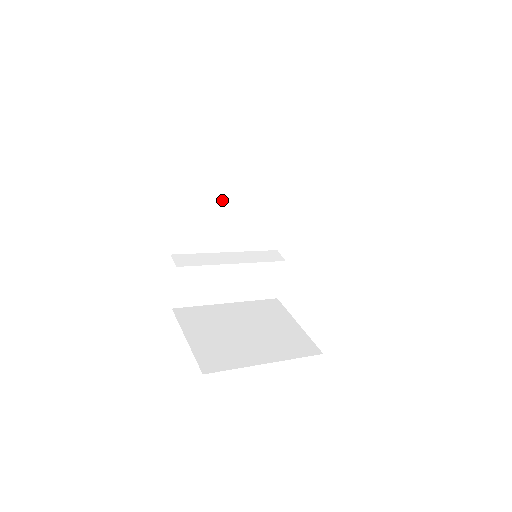
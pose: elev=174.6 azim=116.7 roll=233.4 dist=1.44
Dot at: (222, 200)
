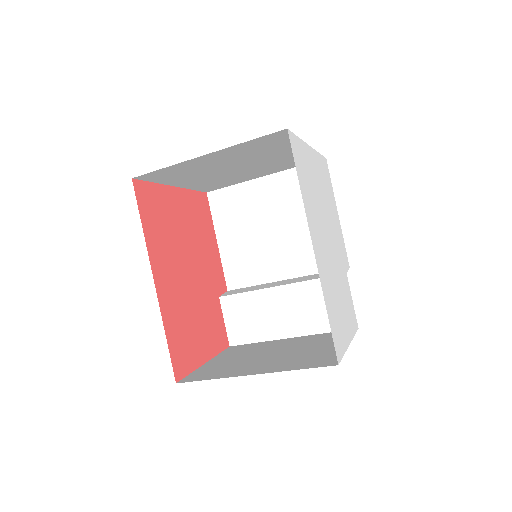
Dot at: (259, 223)
